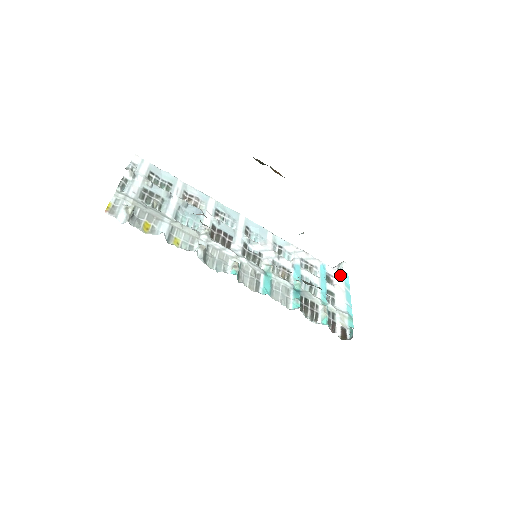
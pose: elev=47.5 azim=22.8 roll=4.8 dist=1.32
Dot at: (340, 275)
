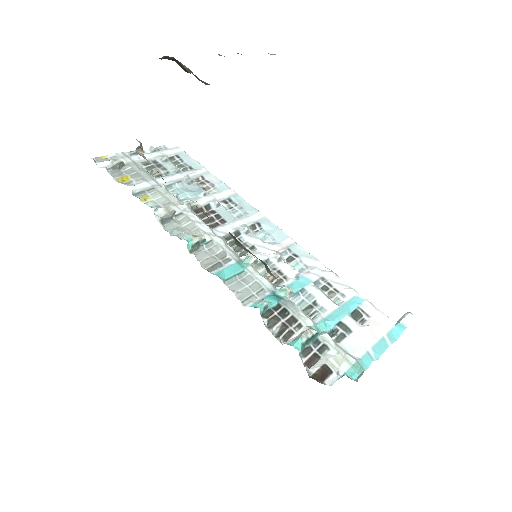
Dot at: (386, 320)
